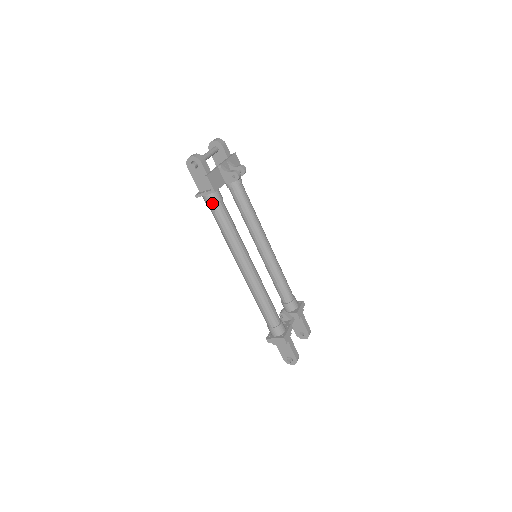
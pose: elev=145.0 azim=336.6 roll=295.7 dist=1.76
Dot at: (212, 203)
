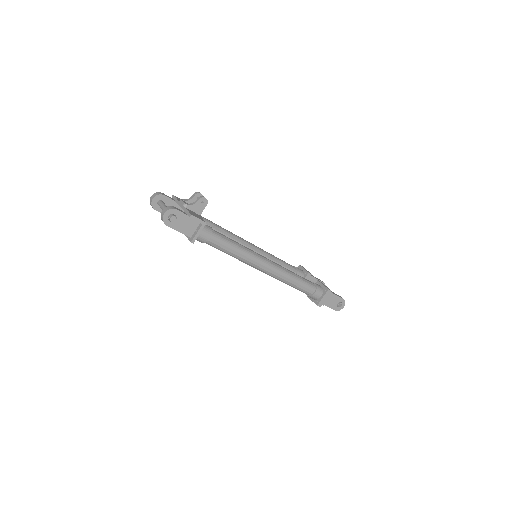
Dot at: (209, 235)
